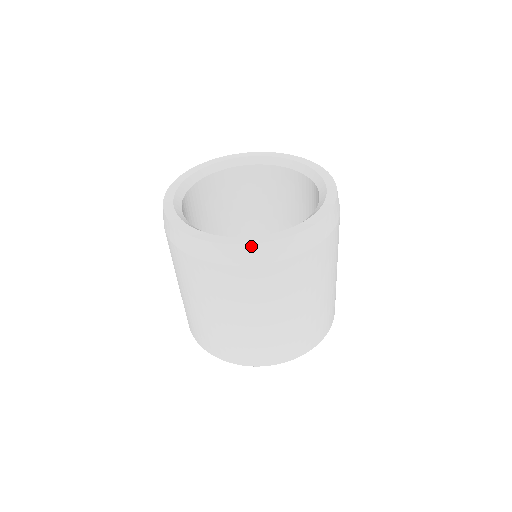
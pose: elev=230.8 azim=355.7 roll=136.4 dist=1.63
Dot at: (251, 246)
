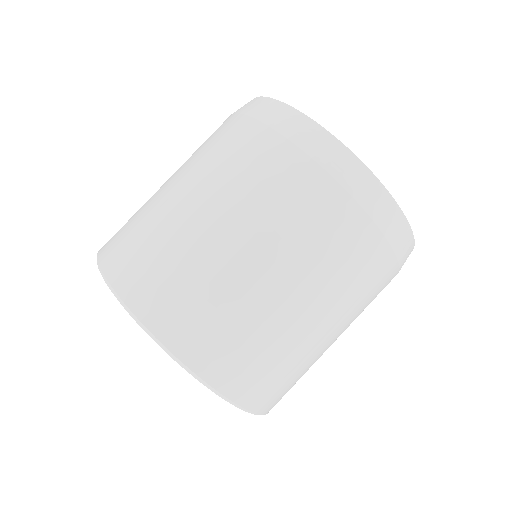
Dot at: (382, 189)
